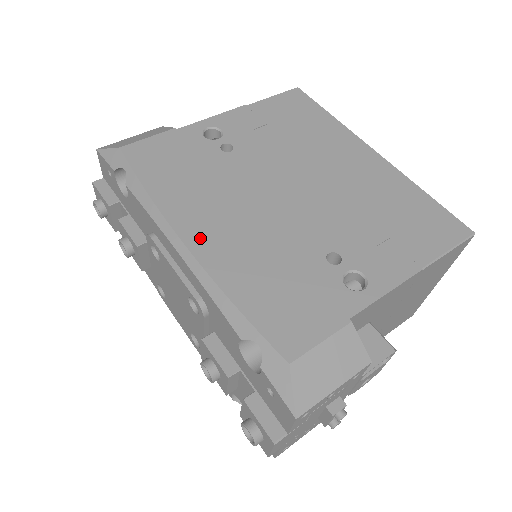
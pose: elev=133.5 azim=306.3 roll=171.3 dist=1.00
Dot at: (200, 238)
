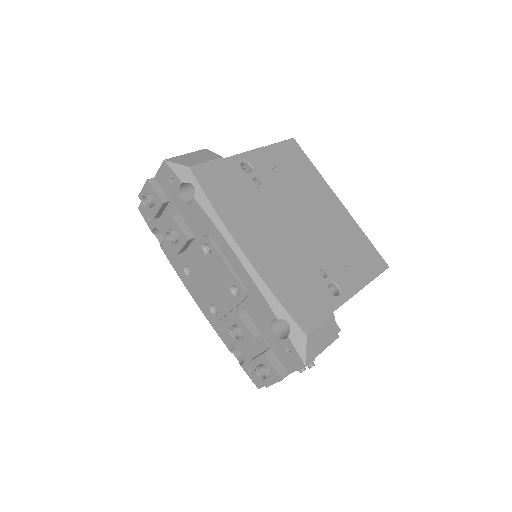
Dot at: (251, 249)
